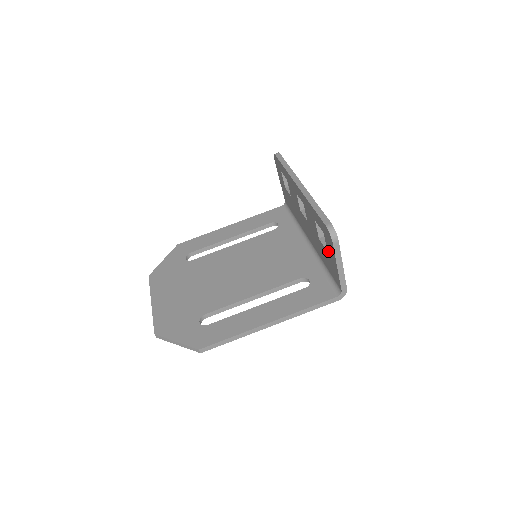
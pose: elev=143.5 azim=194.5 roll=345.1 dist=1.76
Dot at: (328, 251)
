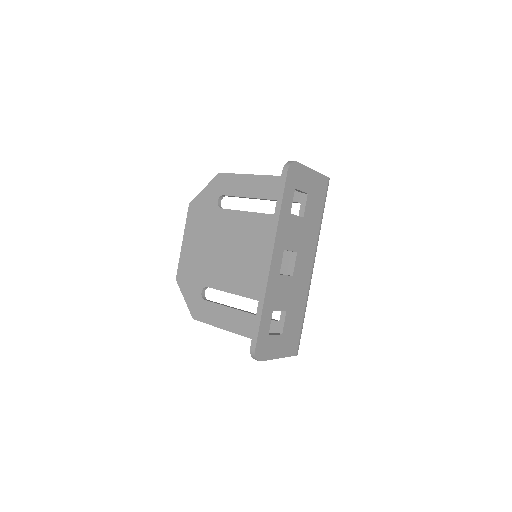
Dot at: occluded
